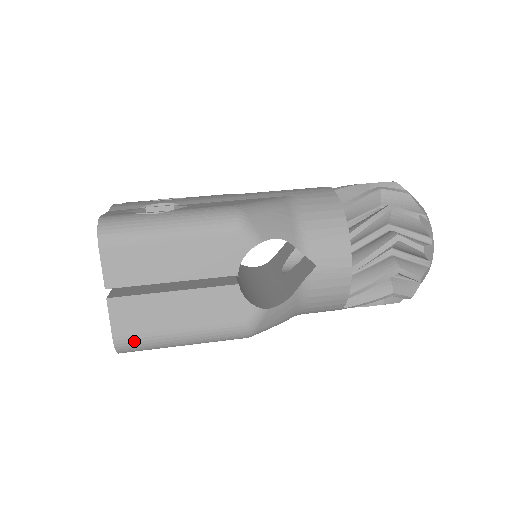
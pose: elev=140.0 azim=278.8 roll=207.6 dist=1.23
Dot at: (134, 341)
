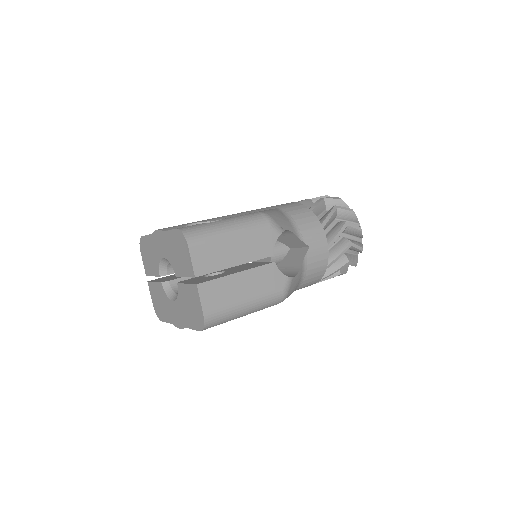
Dot at: (217, 315)
